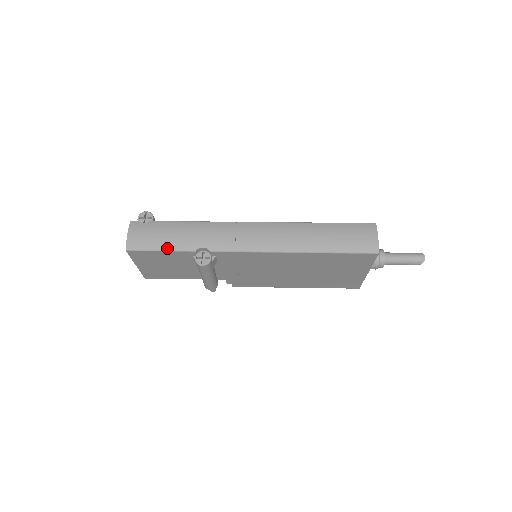
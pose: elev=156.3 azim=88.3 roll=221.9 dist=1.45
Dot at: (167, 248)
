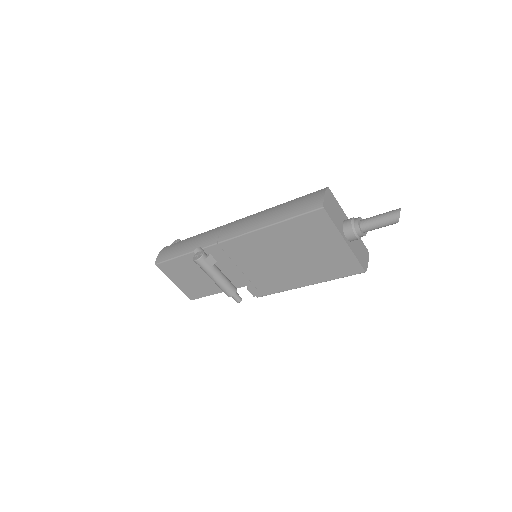
Dot at: (177, 255)
